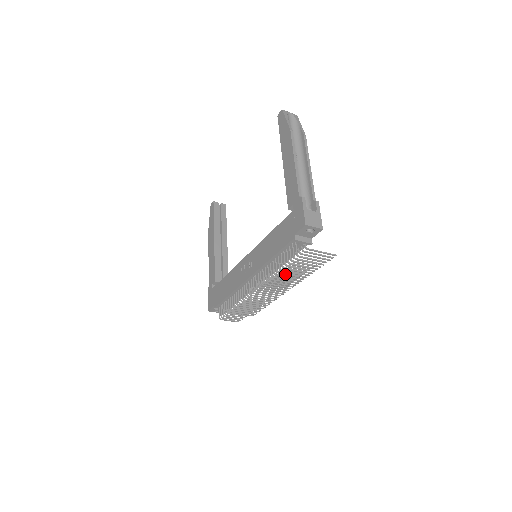
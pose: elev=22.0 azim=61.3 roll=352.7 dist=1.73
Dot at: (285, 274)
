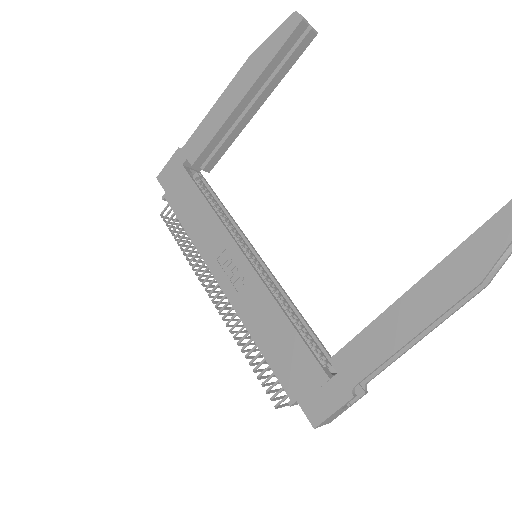
Dot at: occluded
